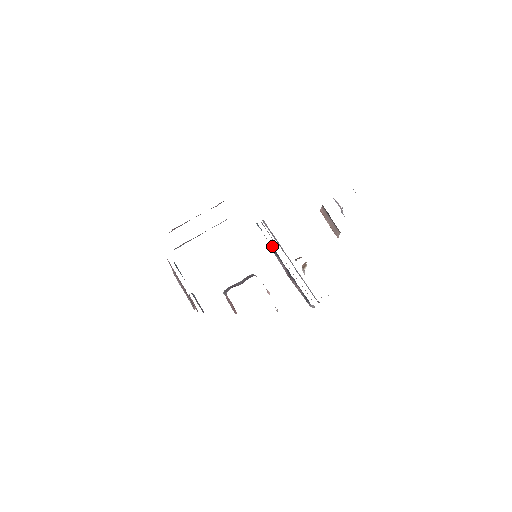
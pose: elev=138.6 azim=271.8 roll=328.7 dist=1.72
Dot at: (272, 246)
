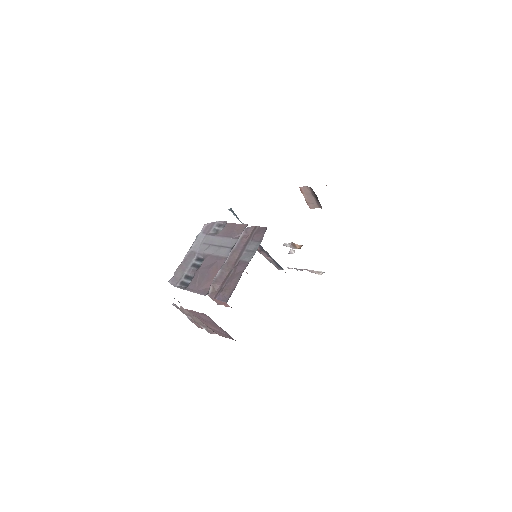
Dot at: occluded
